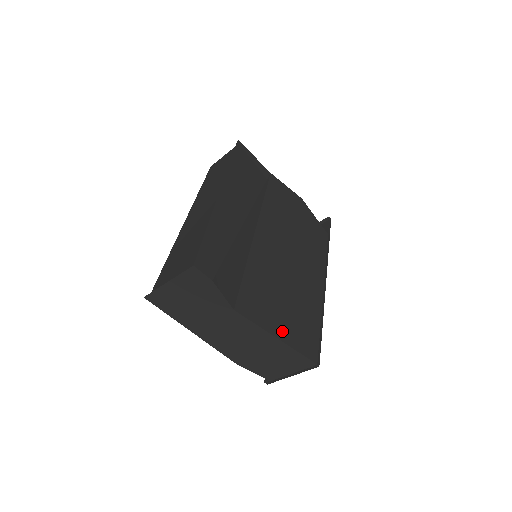
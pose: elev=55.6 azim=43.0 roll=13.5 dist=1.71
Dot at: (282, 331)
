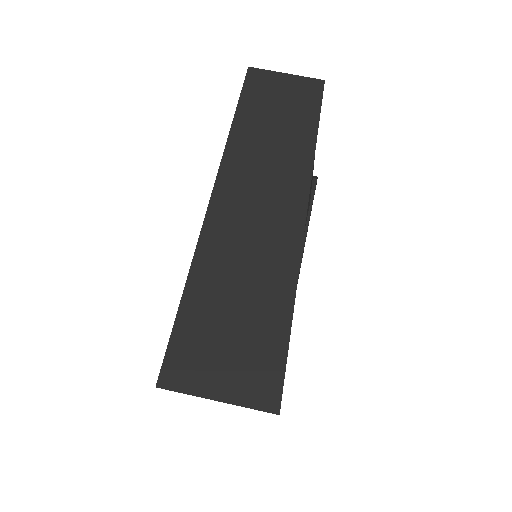
Dot at: occluded
